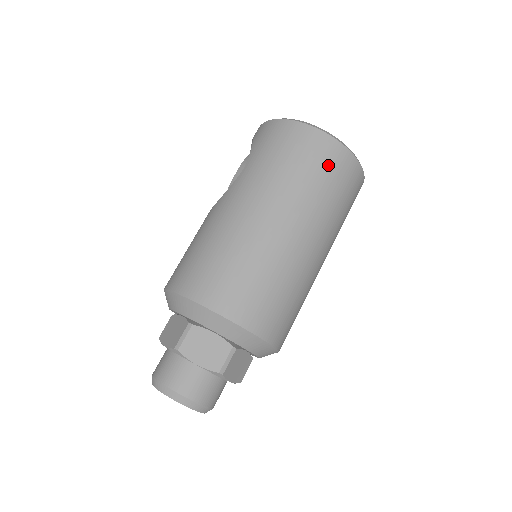
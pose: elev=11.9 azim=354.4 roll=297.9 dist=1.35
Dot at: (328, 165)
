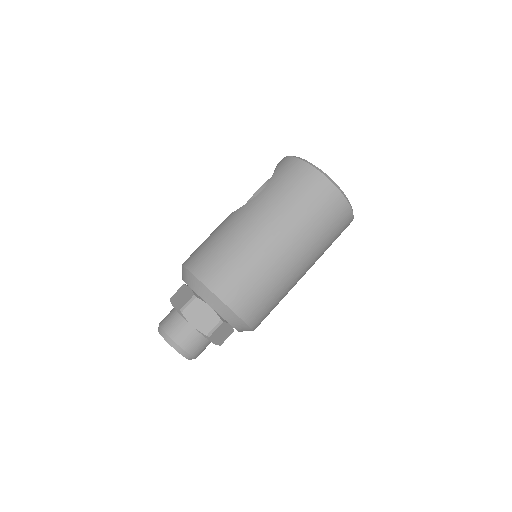
Dot at: (325, 205)
